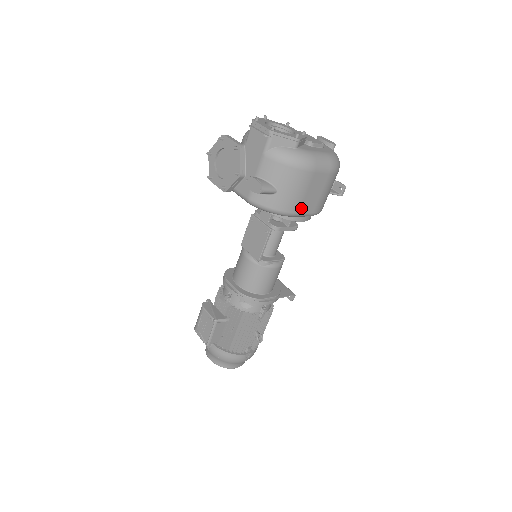
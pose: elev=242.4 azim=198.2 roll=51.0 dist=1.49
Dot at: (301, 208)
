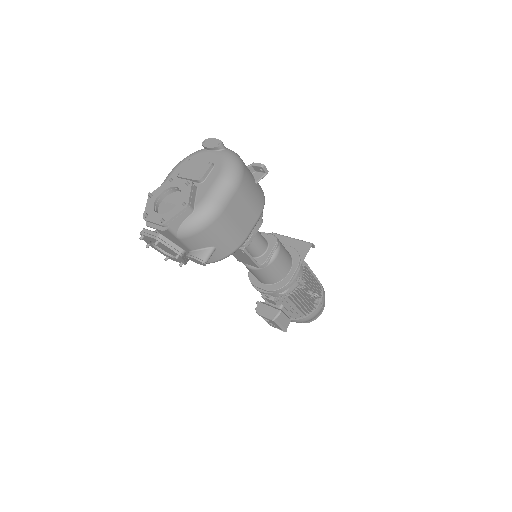
Dot at: (245, 231)
